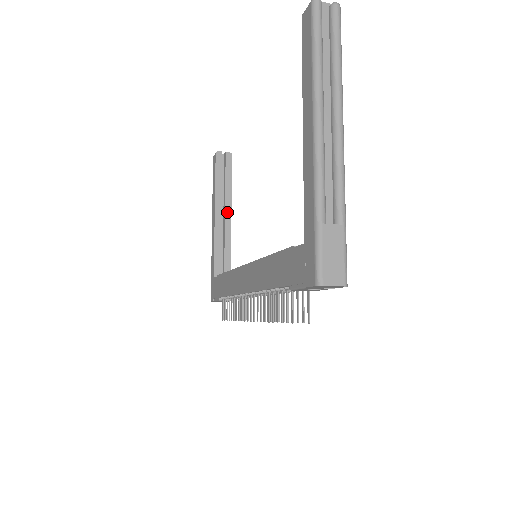
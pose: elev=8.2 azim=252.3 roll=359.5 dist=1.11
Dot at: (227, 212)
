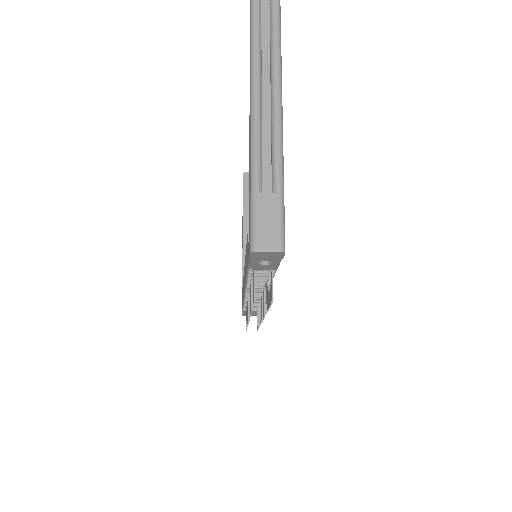
Dot at: occluded
